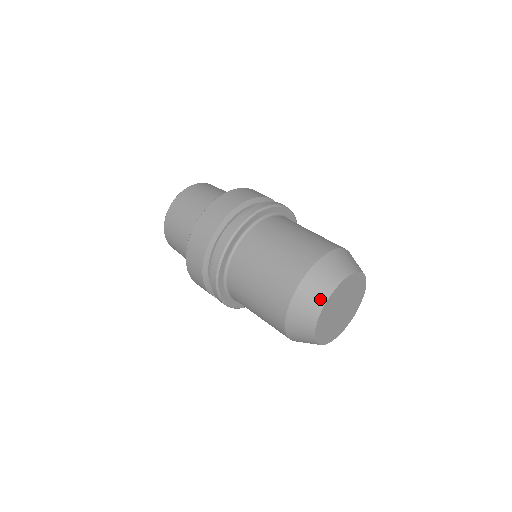
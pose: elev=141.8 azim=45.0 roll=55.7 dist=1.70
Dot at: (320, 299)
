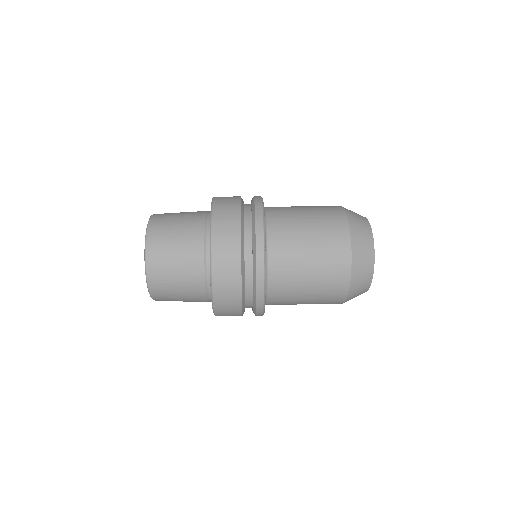
Dot at: (362, 216)
